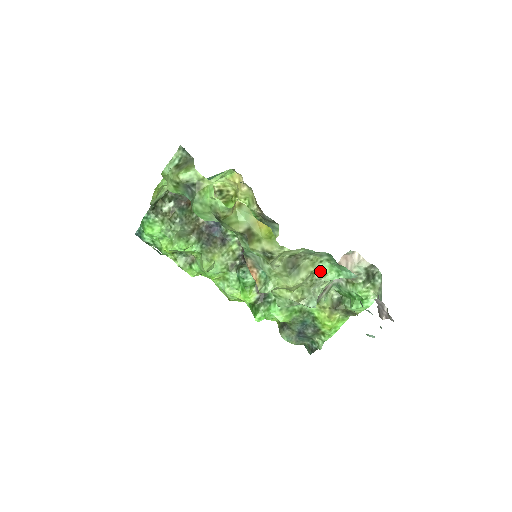
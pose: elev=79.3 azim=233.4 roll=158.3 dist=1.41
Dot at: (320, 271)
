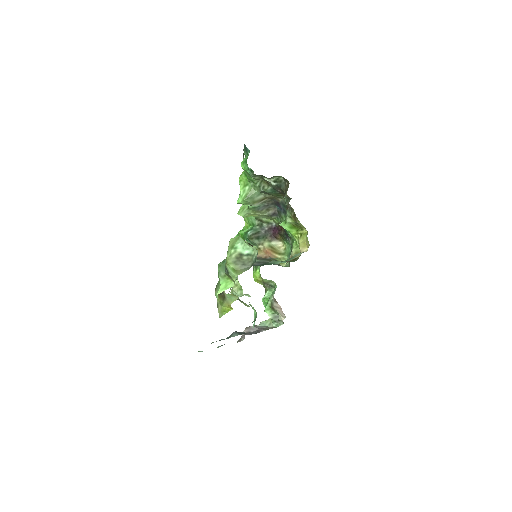
Dot at: (251, 306)
